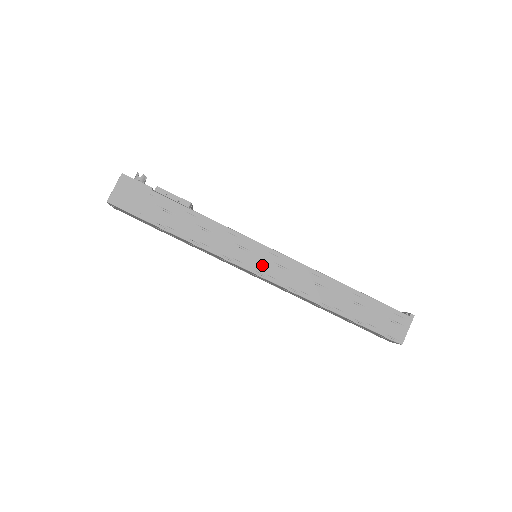
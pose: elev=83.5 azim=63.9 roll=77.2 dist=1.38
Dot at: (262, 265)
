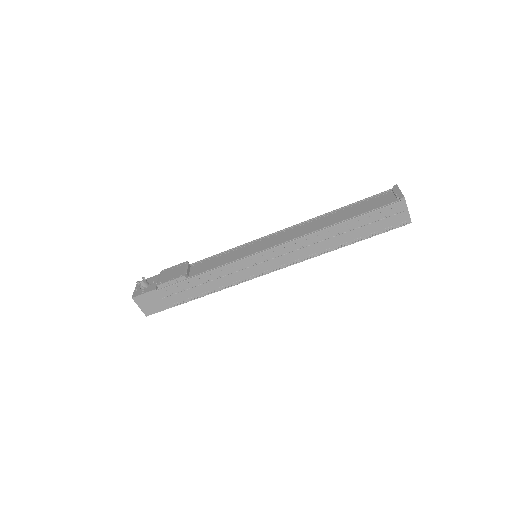
Dot at: (266, 266)
